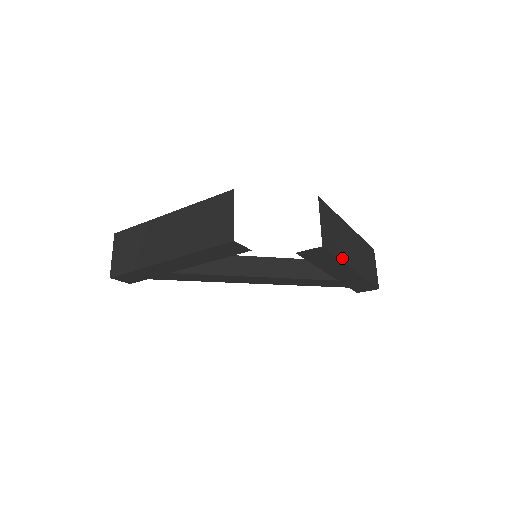
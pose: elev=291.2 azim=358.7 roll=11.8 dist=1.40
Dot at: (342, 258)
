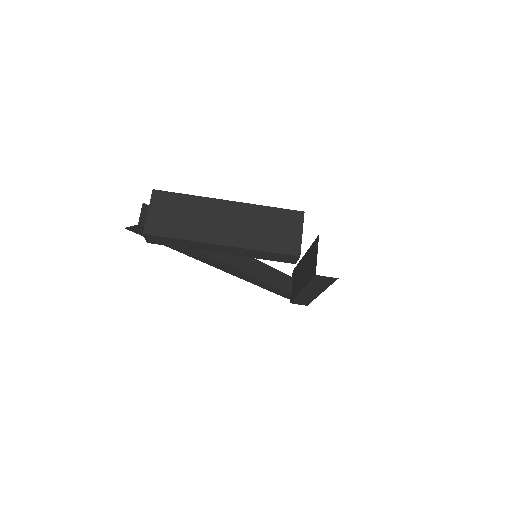
Dot at: occluded
